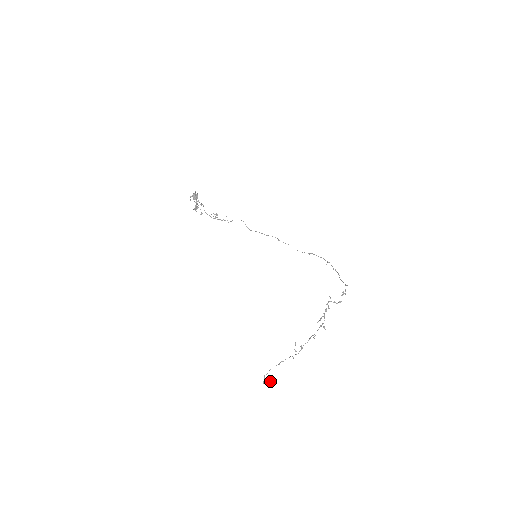
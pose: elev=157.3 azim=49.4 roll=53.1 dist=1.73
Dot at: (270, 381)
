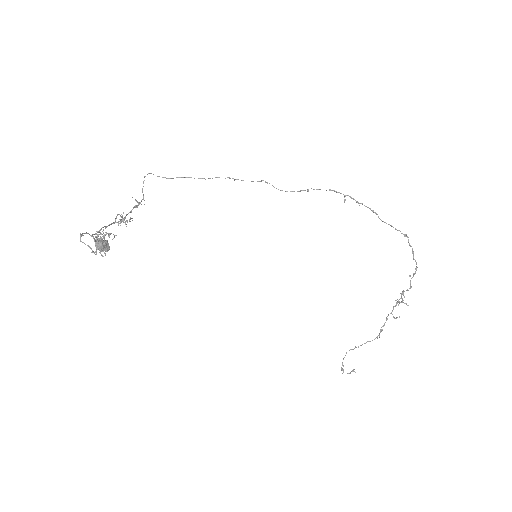
Dot at: (355, 372)
